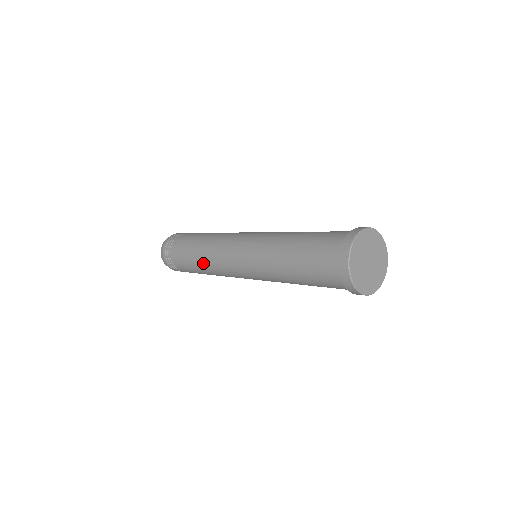
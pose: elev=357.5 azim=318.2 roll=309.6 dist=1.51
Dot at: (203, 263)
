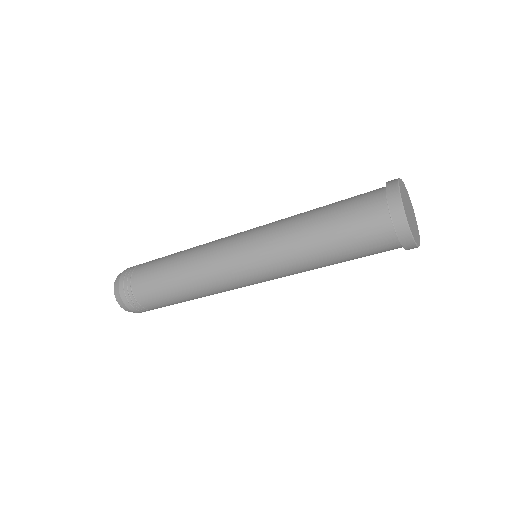
Dot at: (185, 268)
